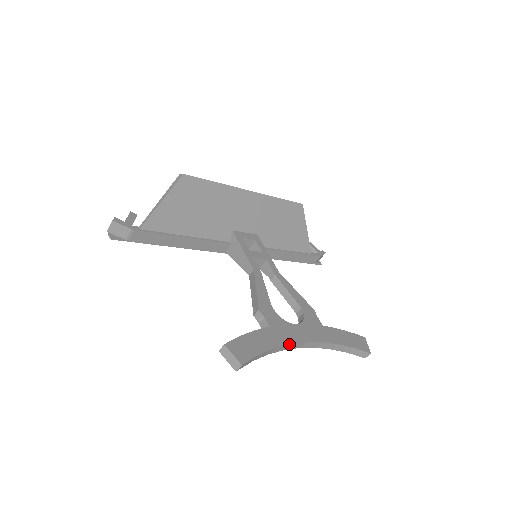
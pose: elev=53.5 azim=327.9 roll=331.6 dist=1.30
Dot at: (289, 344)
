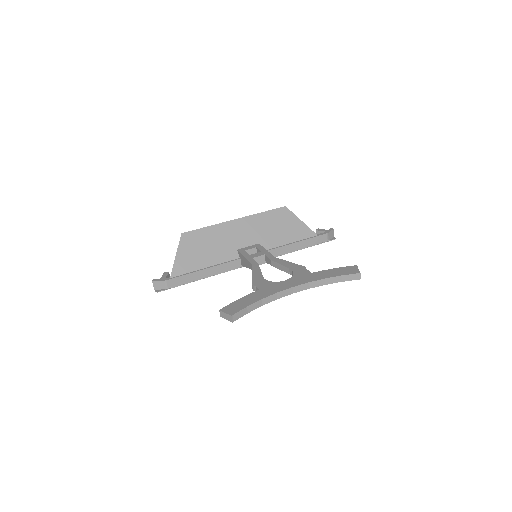
Dot at: (275, 293)
